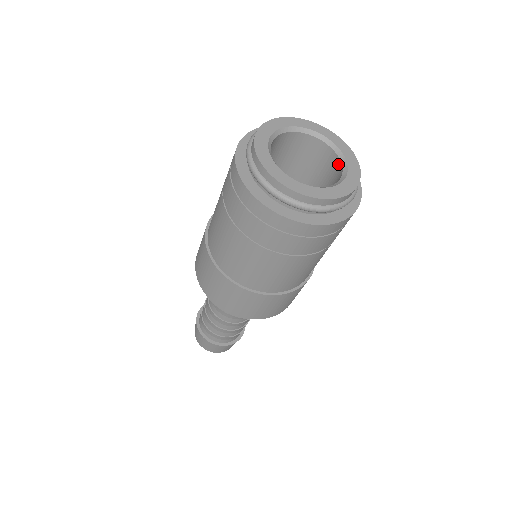
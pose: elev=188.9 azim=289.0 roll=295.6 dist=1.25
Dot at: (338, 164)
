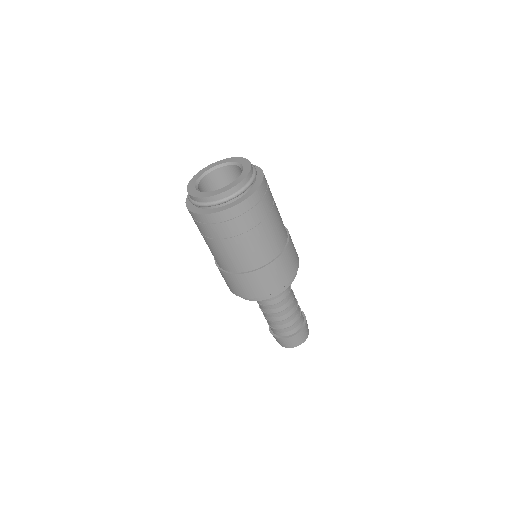
Dot at: occluded
